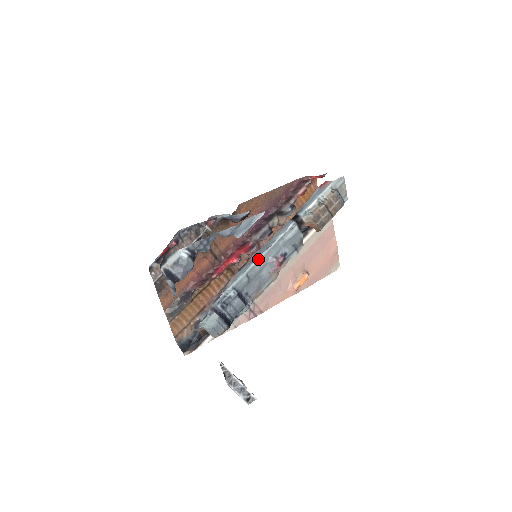
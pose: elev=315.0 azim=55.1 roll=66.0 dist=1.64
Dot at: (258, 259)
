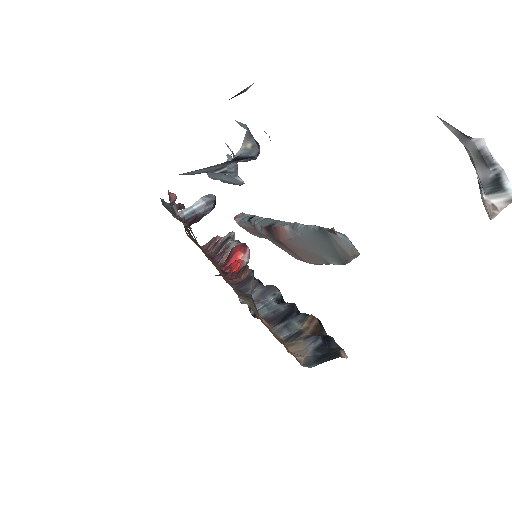
Dot at: occluded
